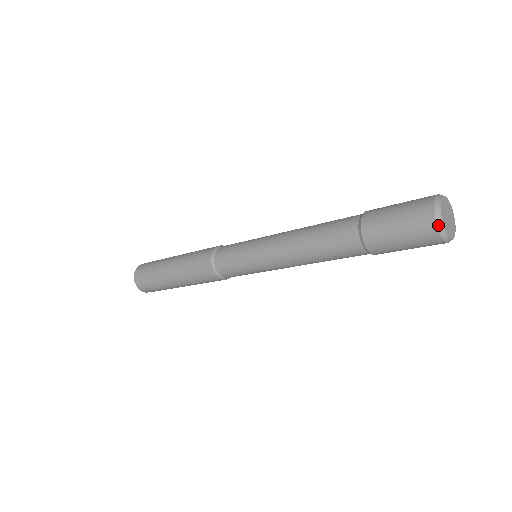
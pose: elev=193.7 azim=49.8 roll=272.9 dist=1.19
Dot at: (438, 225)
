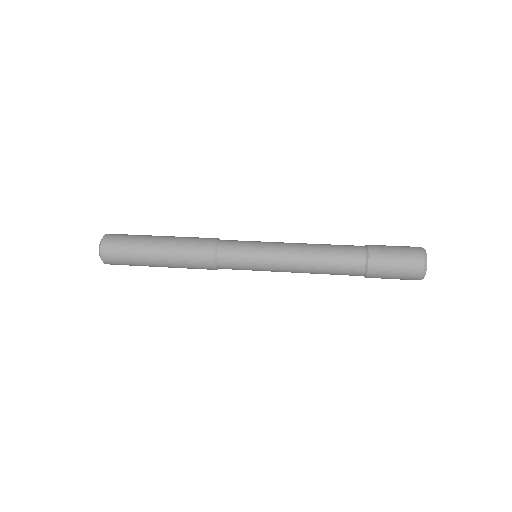
Dot at: (424, 270)
